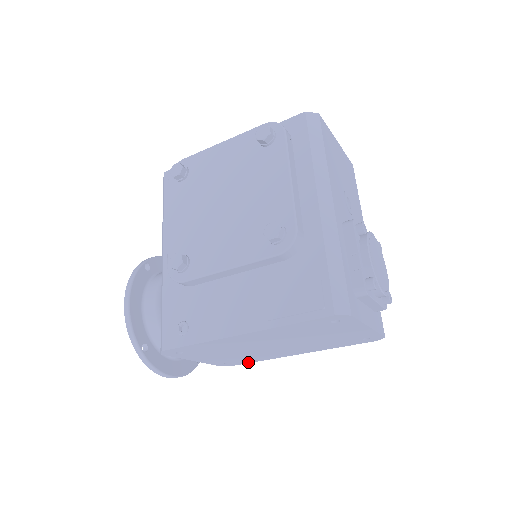
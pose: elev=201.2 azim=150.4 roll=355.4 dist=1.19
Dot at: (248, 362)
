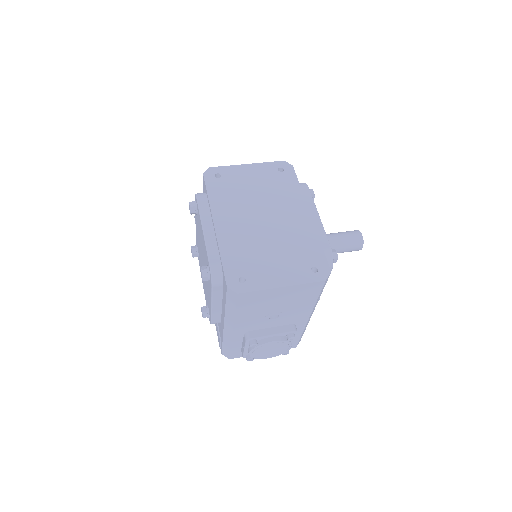
Dot at: occluded
